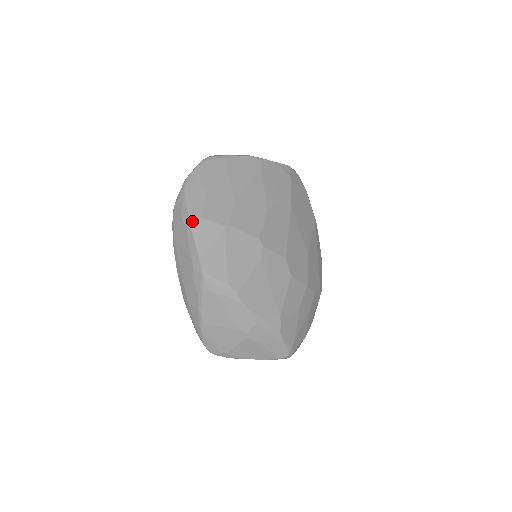
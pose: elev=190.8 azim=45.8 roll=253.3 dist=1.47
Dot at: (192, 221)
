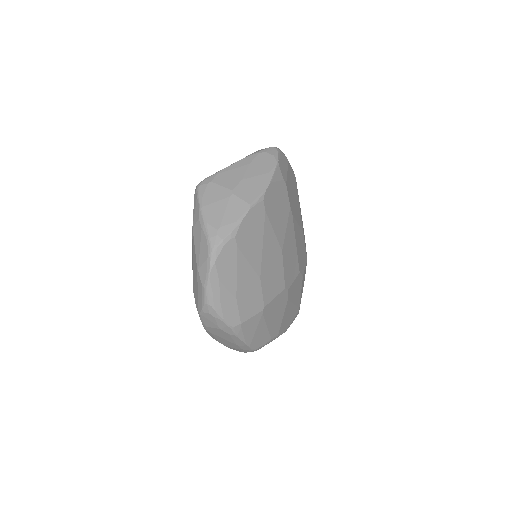
Dot at: (235, 331)
